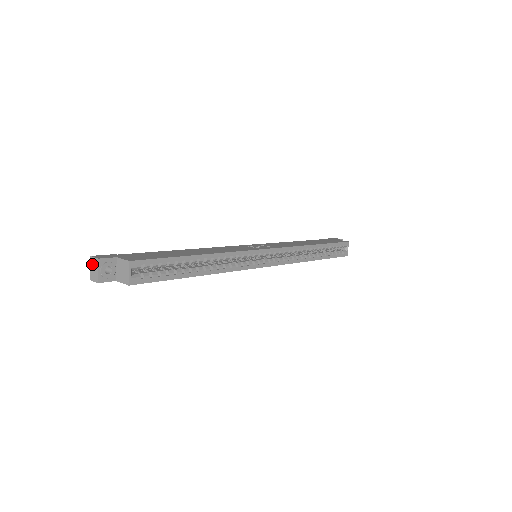
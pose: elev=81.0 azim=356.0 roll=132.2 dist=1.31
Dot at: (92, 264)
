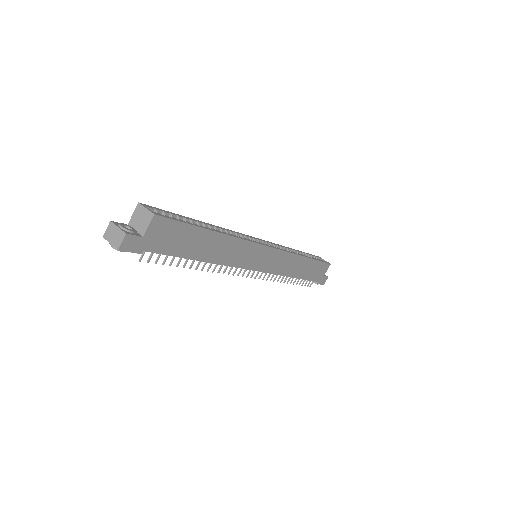
Dot at: (109, 236)
